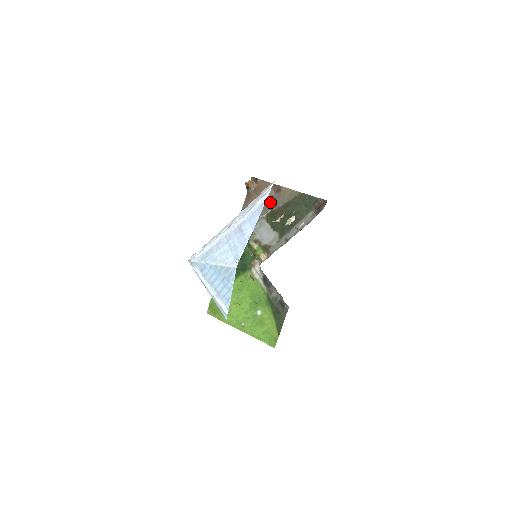
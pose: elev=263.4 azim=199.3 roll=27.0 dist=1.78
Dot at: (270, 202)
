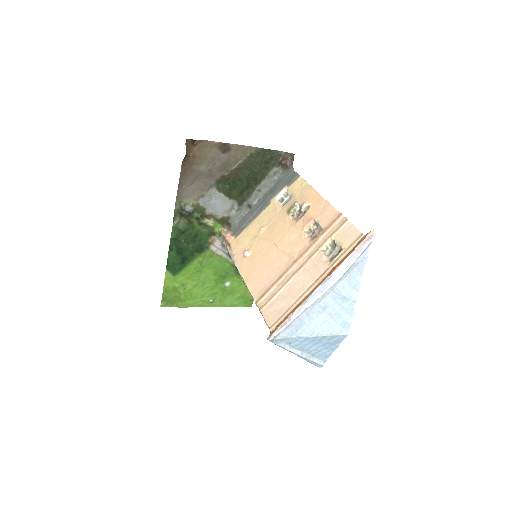
Dot at: (218, 167)
